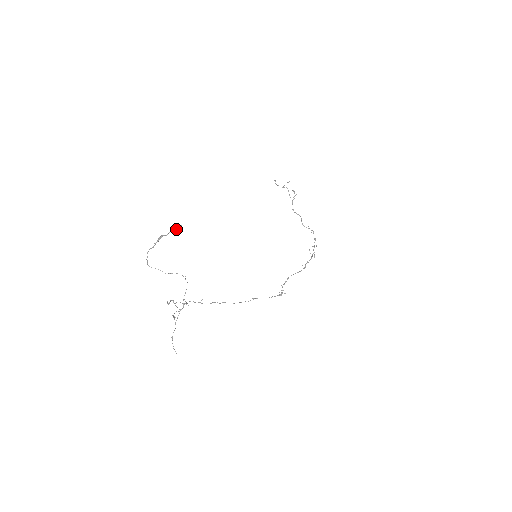
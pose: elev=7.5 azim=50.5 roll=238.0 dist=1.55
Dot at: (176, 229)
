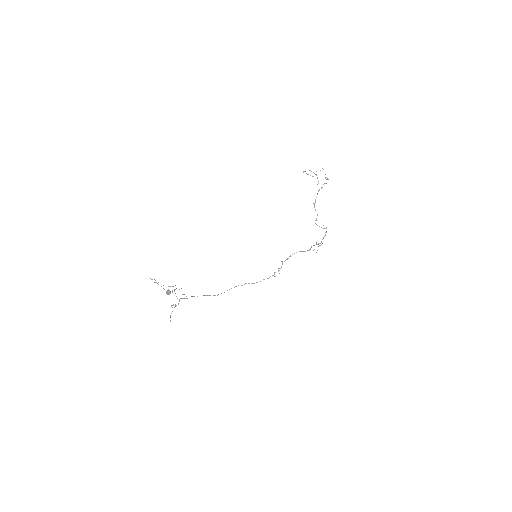
Dot at: occluded
